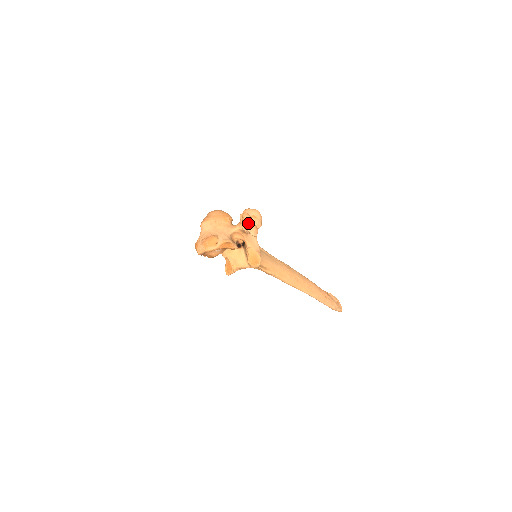
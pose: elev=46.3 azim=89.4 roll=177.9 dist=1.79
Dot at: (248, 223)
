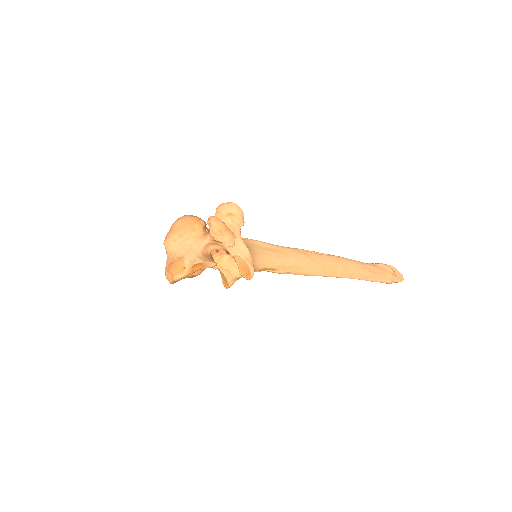
Dot at: (217, 232)
